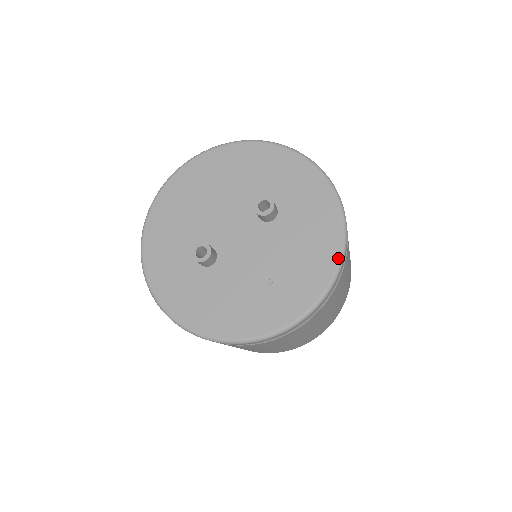
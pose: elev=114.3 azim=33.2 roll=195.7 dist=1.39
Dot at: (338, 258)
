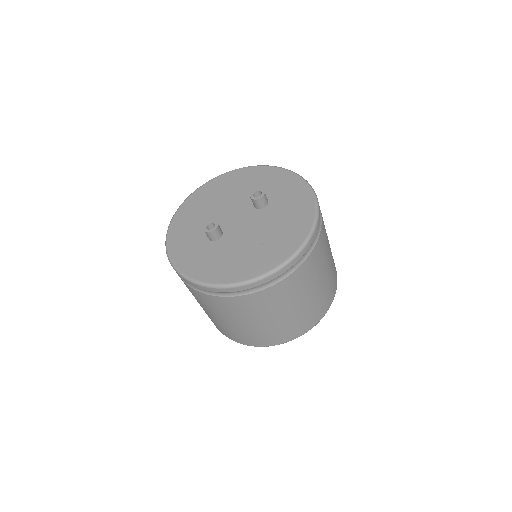
Dot at: (312, 222)
